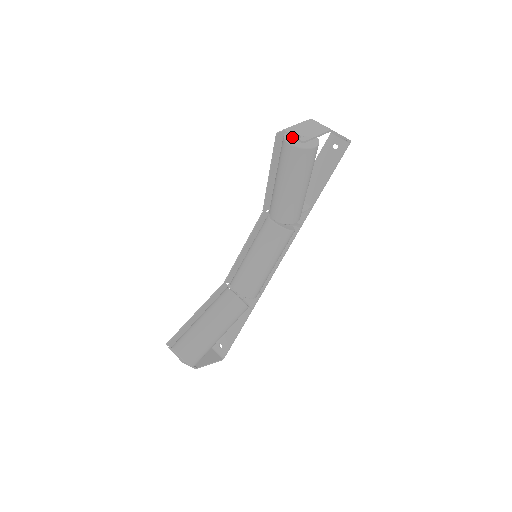
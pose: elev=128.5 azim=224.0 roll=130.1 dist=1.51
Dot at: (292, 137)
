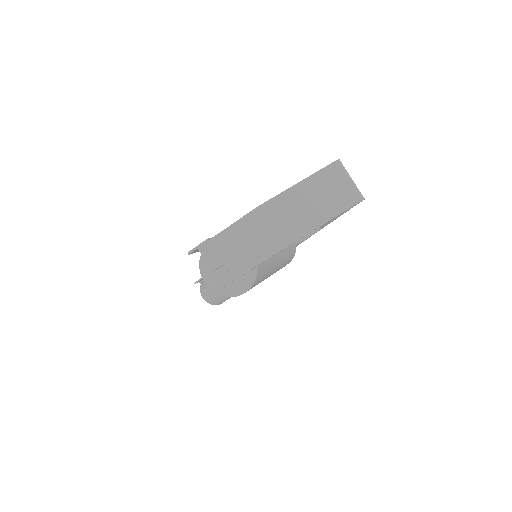
Dot at: (211, 263)
